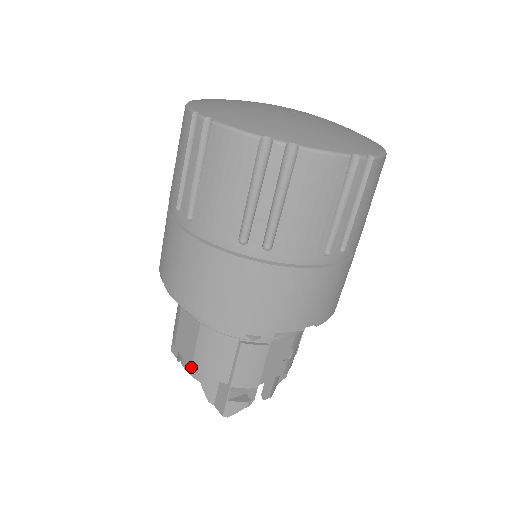
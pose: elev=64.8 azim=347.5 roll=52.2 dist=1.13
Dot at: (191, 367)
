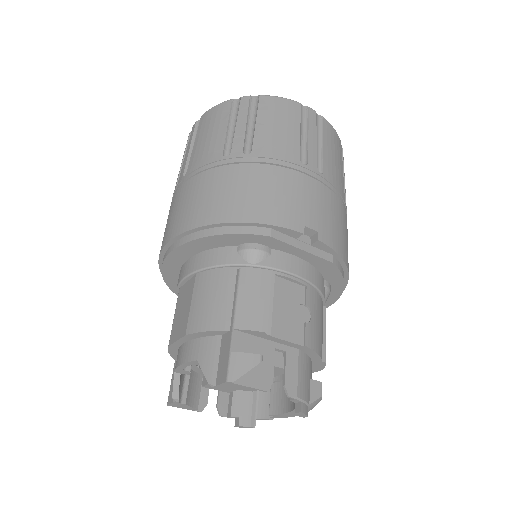
Dot at: (185, 334)
